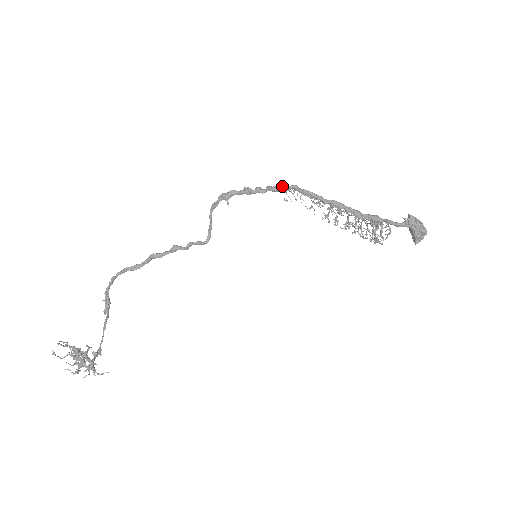
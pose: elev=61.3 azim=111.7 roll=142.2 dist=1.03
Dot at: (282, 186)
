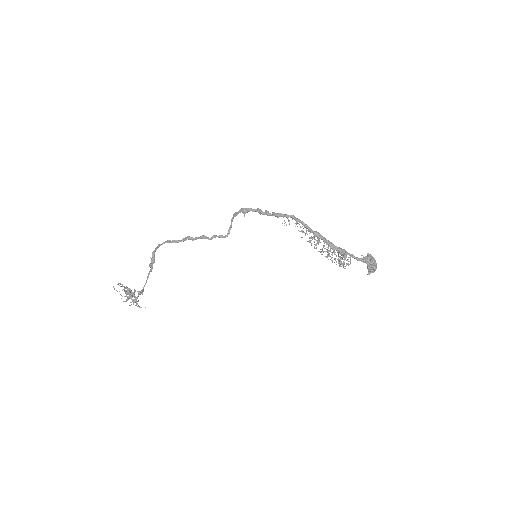
Dot at: (283, 214)
